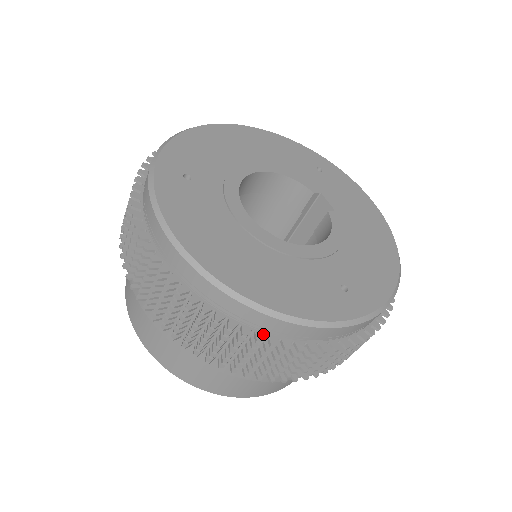
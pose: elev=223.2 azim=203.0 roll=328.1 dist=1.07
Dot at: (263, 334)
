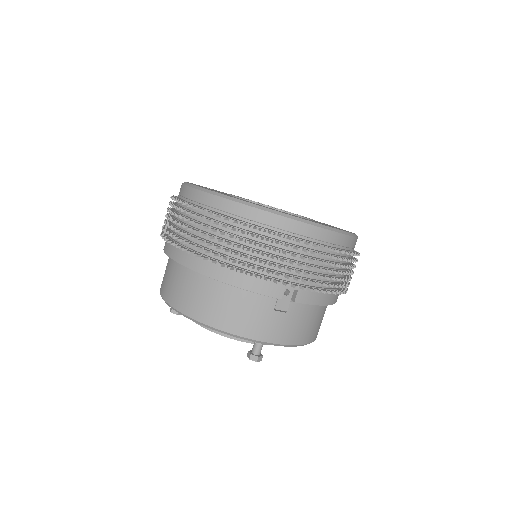
Dot at: (237, 221)
